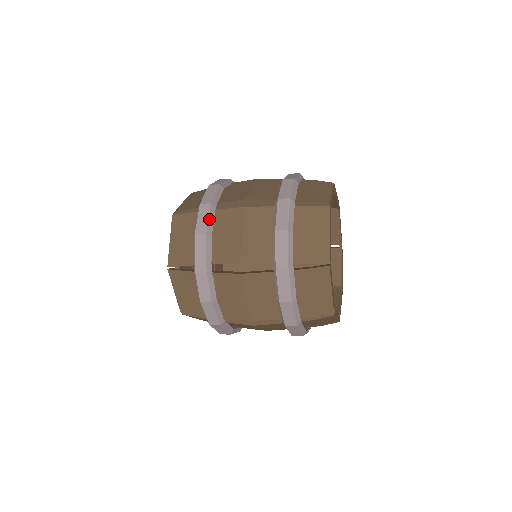
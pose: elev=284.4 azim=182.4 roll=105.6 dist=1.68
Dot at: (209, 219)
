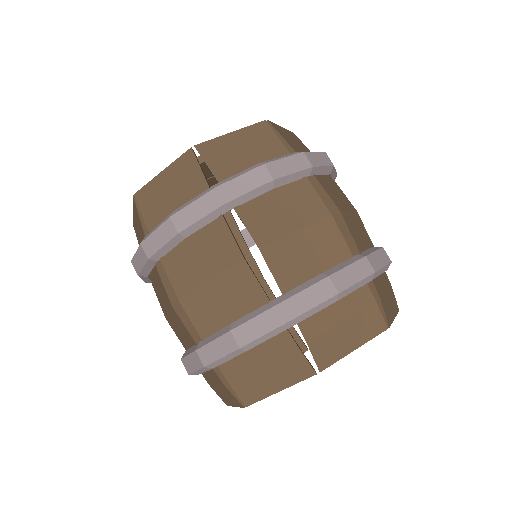
Dot at: (293, 174)
